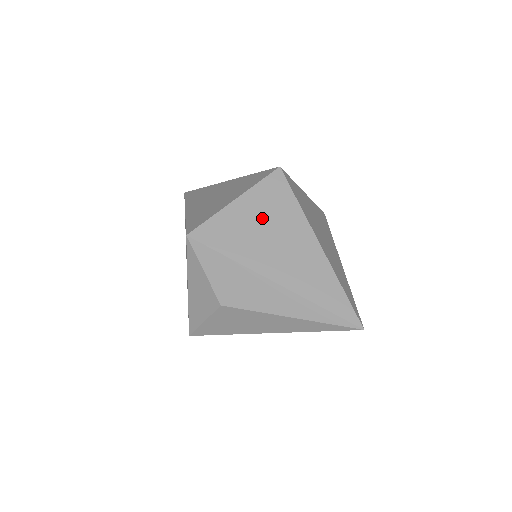
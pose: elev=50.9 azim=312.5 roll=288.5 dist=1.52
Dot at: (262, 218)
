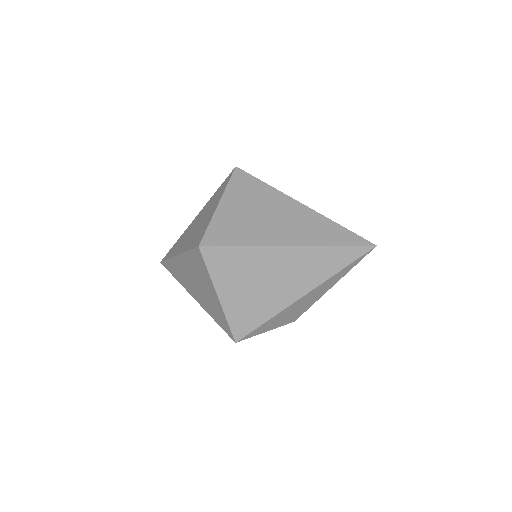
Dot at: (244, 283)
